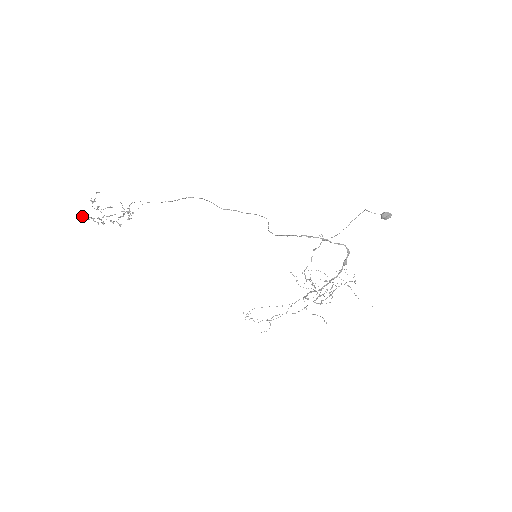
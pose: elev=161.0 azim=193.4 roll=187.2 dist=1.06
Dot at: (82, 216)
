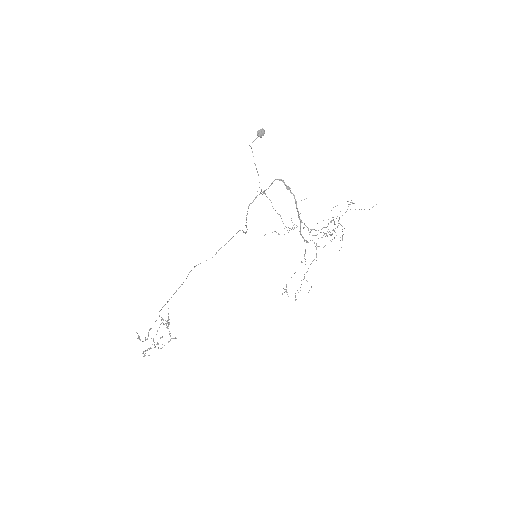
Dot at: (144, 354)
